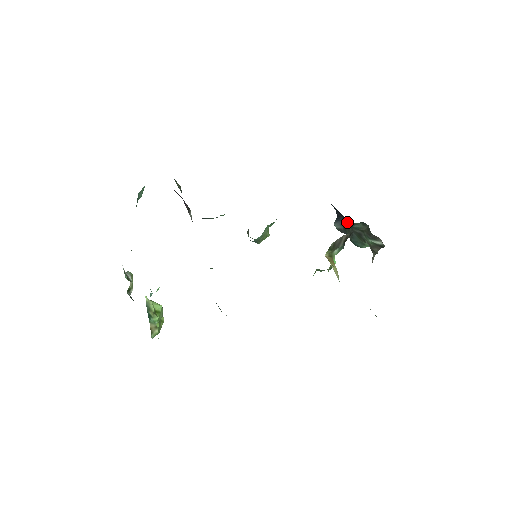
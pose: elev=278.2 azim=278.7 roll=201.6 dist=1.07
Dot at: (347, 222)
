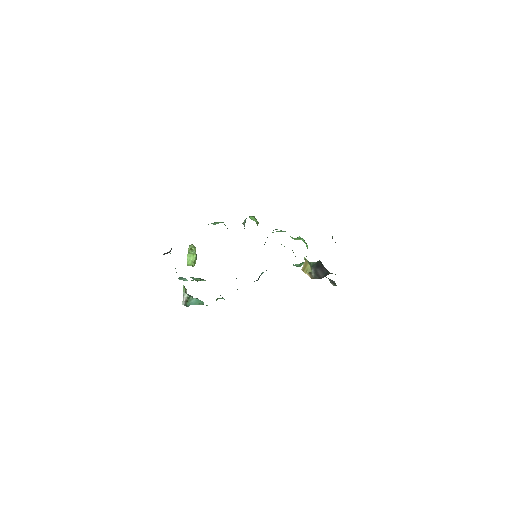
Dot at: occluded
